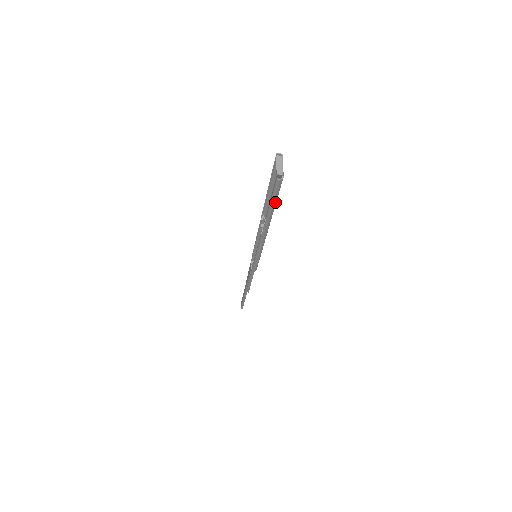
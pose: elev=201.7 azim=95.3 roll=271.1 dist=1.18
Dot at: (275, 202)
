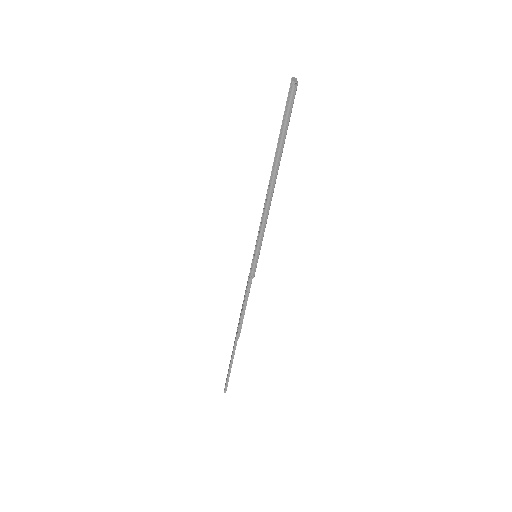
Dot at: (287, 127)
